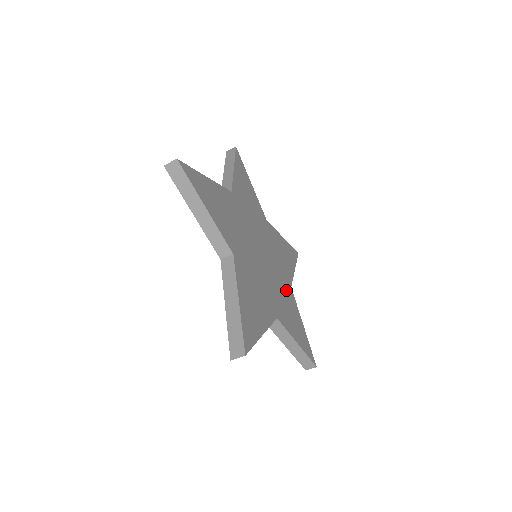
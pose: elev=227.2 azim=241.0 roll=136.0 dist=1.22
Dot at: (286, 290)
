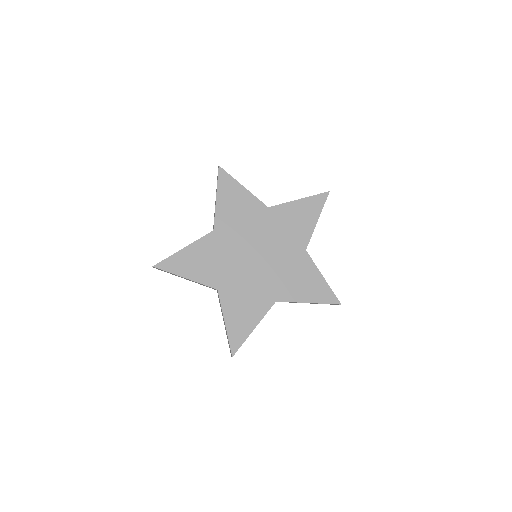
Dot at: (296, 261)
